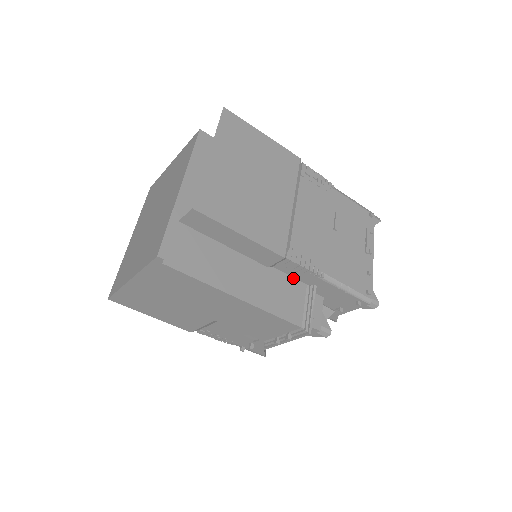
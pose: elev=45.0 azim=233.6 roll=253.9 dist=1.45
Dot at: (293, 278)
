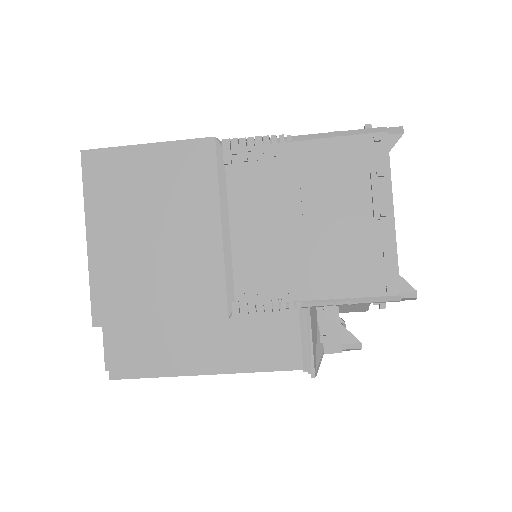
Dot at: occluded
